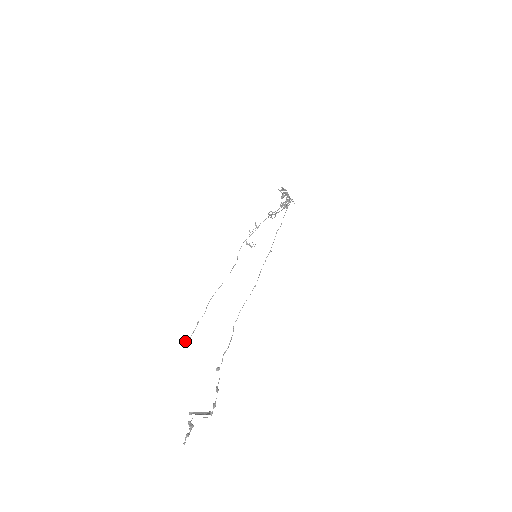
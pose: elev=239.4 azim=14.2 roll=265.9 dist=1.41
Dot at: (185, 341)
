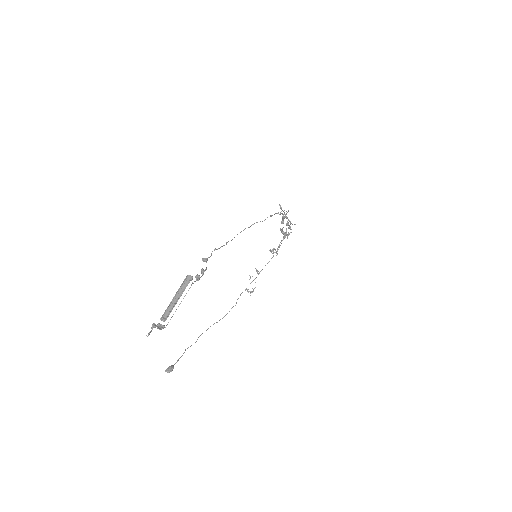
Dot at: occluded
